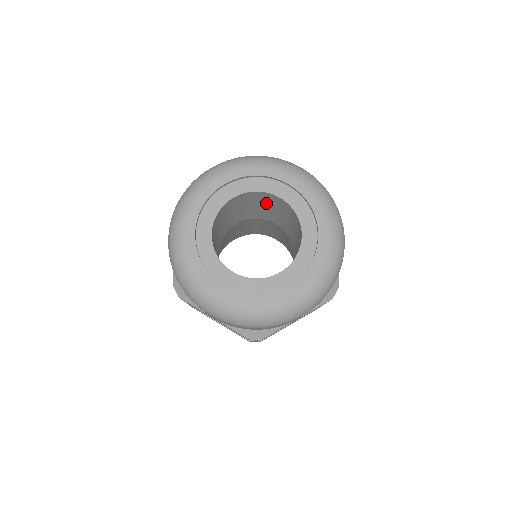
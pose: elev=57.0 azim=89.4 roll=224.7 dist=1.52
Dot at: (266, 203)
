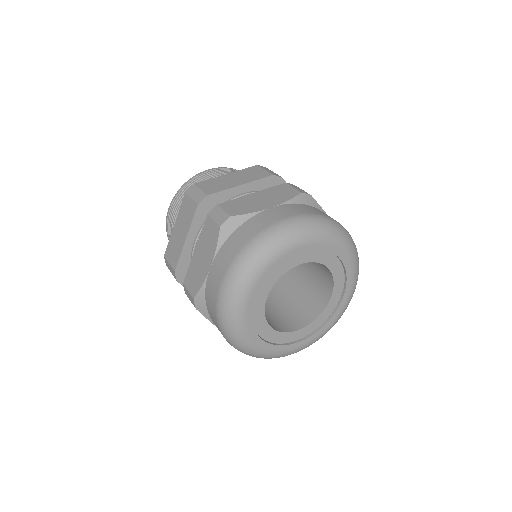
Dot at: occluded
